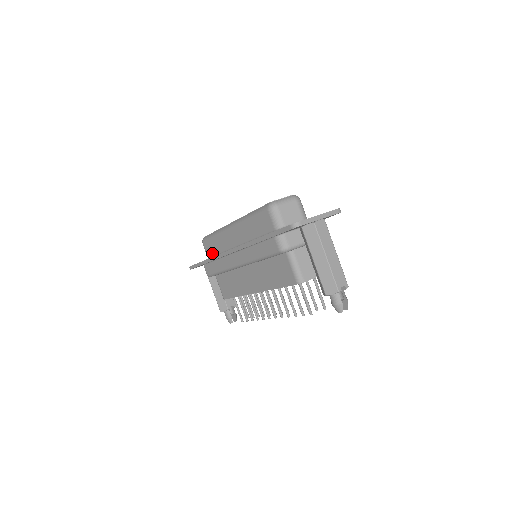
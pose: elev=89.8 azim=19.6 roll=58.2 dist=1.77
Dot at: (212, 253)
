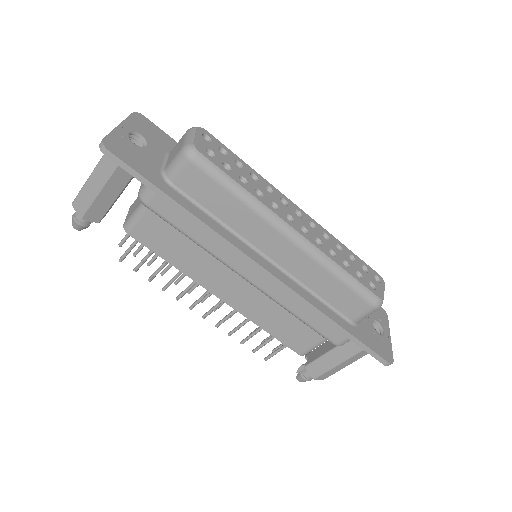
Dot at: (195, 195)
